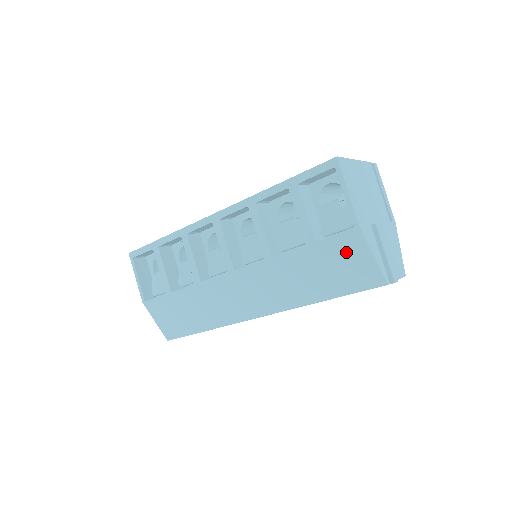
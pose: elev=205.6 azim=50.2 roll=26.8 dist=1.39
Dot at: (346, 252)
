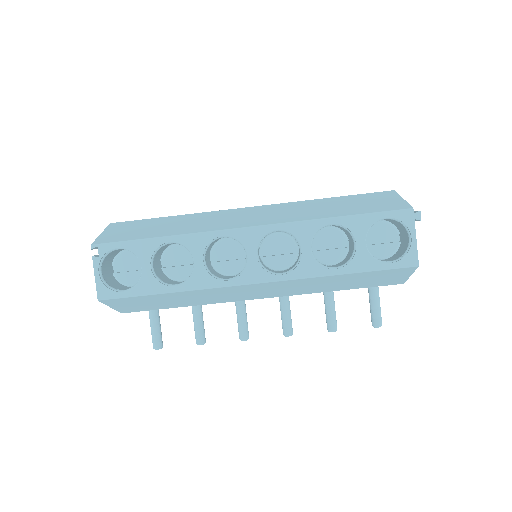
Dot at: (378, 198)
